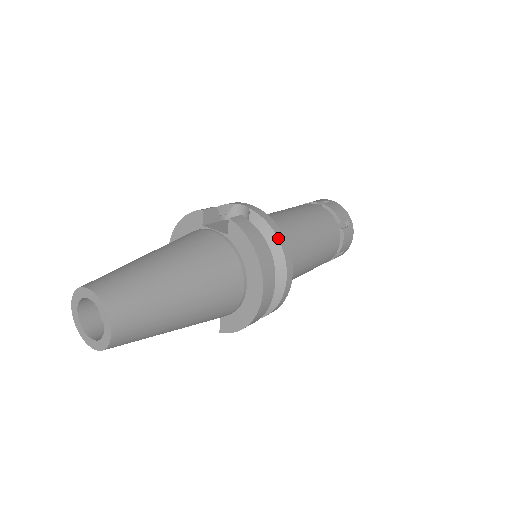
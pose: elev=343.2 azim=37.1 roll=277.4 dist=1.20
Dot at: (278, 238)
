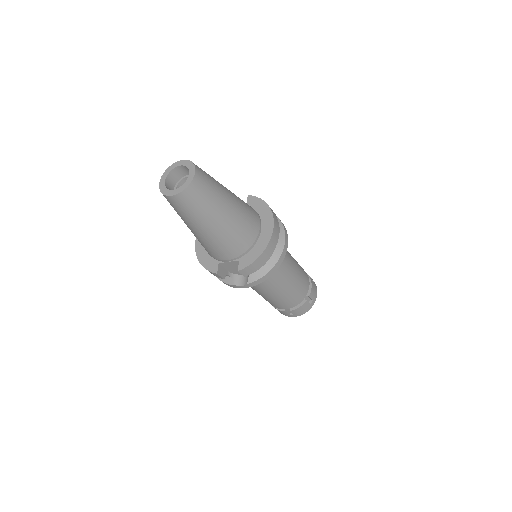
Dot at: (277, 217)
